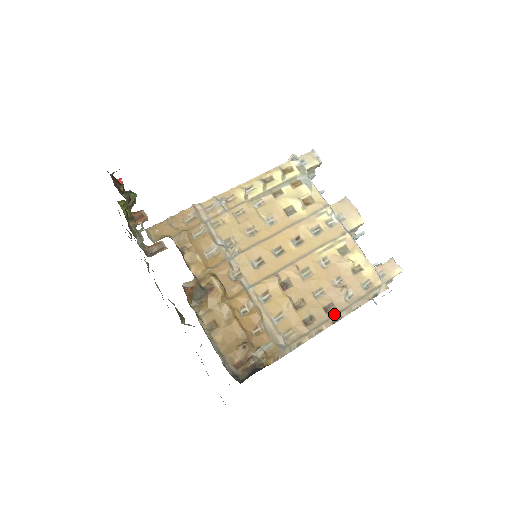
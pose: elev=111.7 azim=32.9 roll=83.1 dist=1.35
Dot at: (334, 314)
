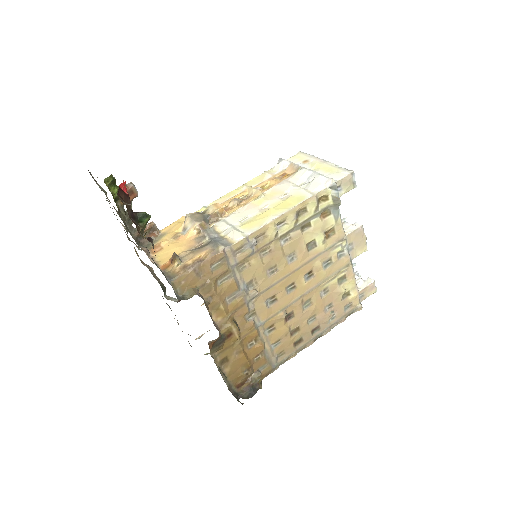
Dot at: (318, 334)
